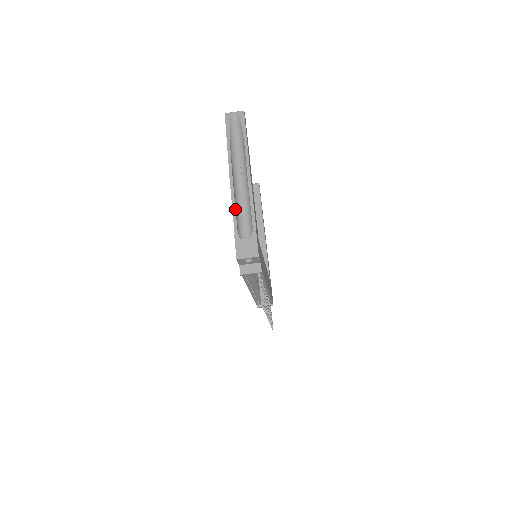
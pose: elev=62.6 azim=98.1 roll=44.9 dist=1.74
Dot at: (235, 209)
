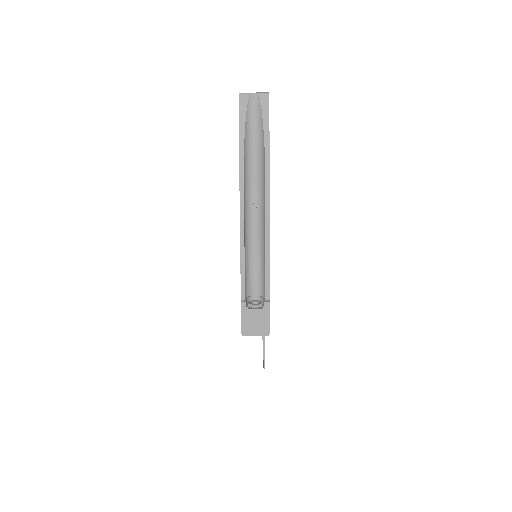
Dot at: (244, 264)
